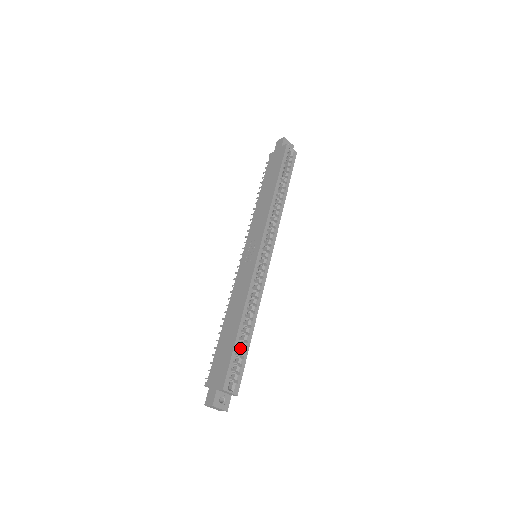
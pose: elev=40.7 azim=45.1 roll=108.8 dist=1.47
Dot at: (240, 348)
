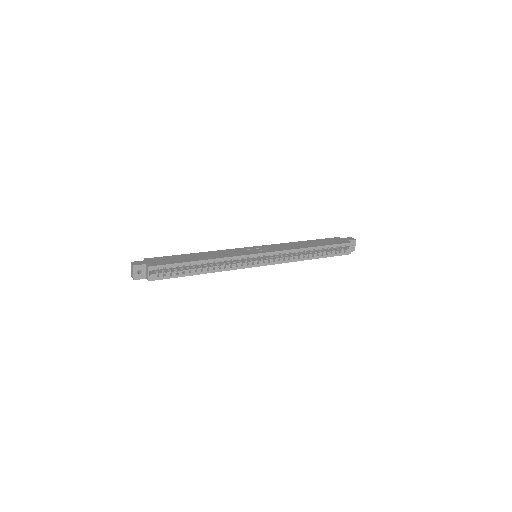
Dot at: (183, 269)
